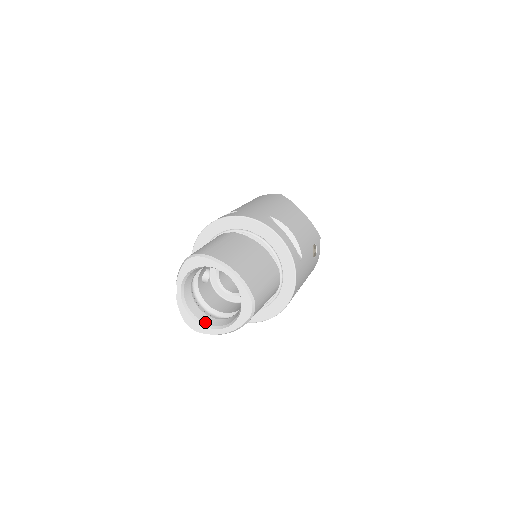
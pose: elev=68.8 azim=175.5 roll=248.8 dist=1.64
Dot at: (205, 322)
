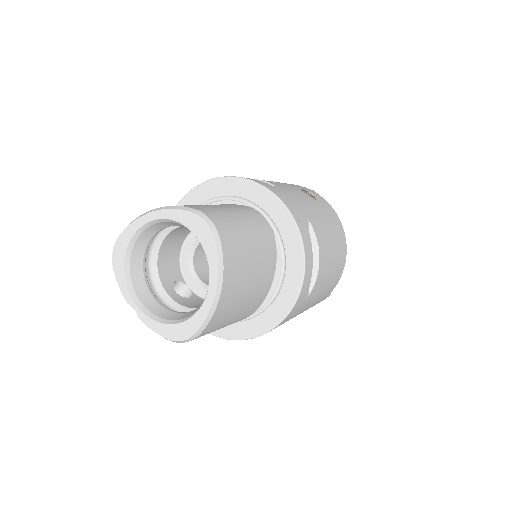
Dot at: (191, 314)
